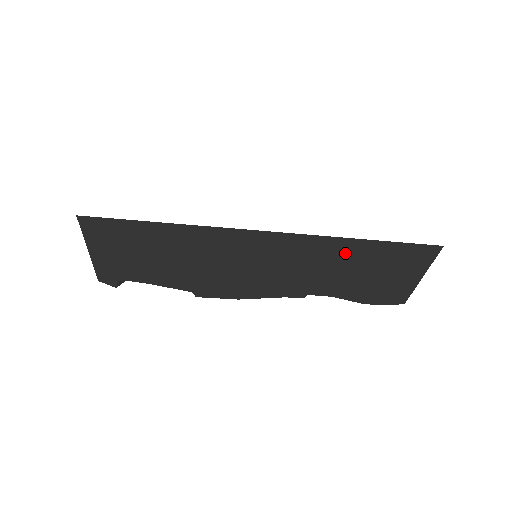
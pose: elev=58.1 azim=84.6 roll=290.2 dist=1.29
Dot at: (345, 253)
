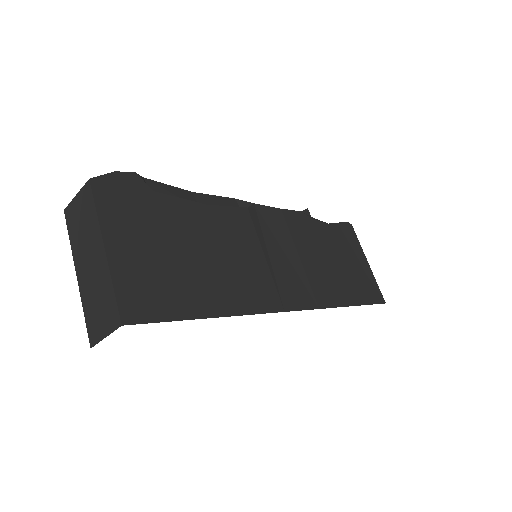
Dot at: occluded
